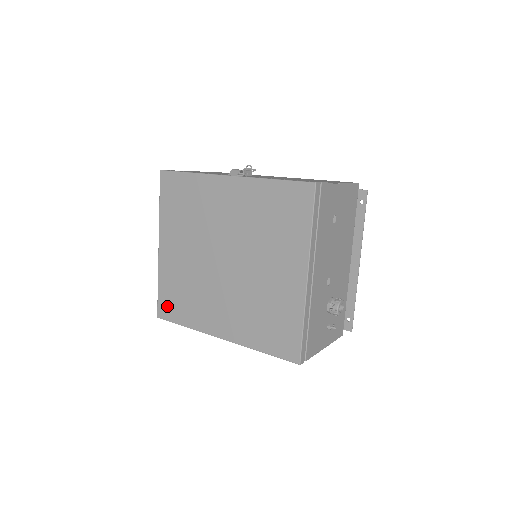
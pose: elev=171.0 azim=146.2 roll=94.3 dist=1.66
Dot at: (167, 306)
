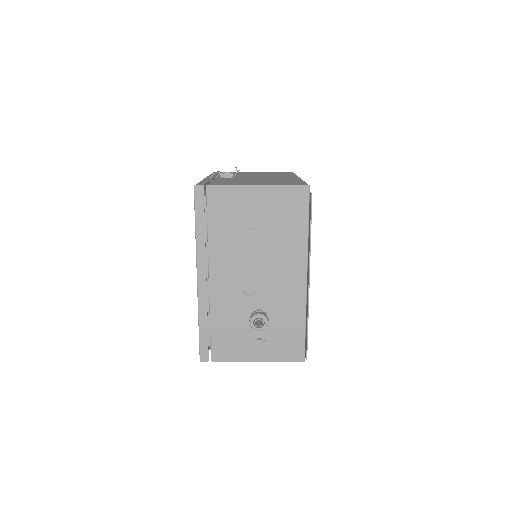
Dot at: occluded
